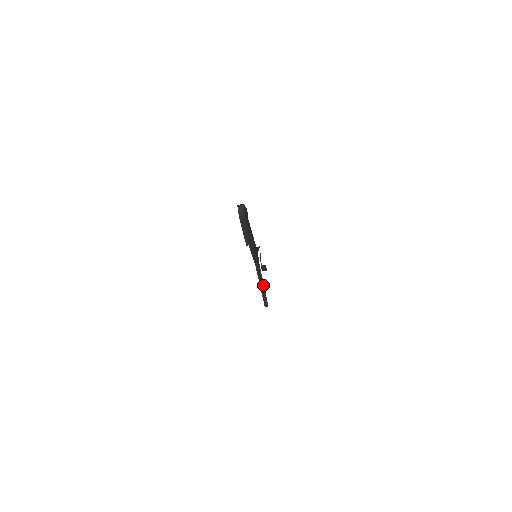
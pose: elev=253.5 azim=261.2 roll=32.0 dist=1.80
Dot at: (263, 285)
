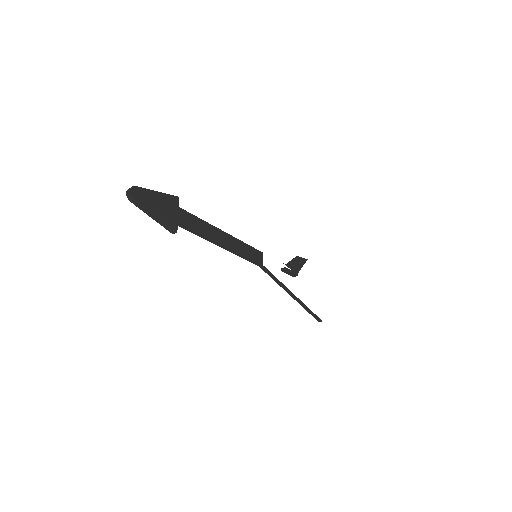
Dot at: (291, 292)
